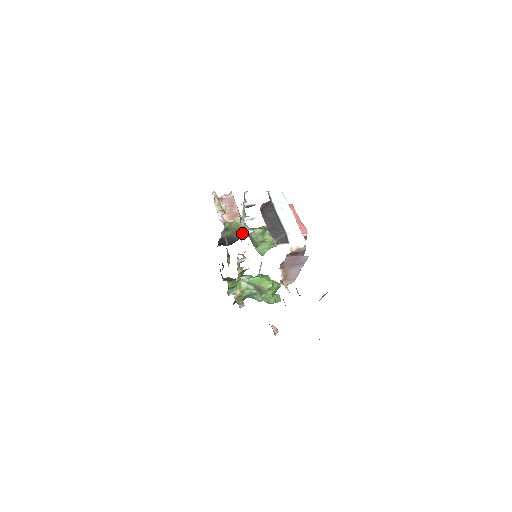
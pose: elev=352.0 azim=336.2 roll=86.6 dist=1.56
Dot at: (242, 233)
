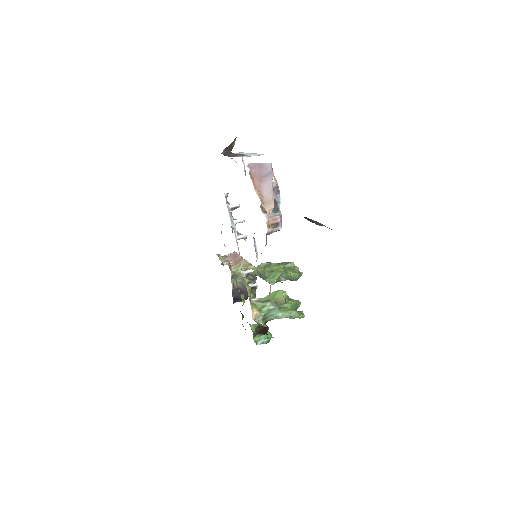
Dot at: (234, 231)
